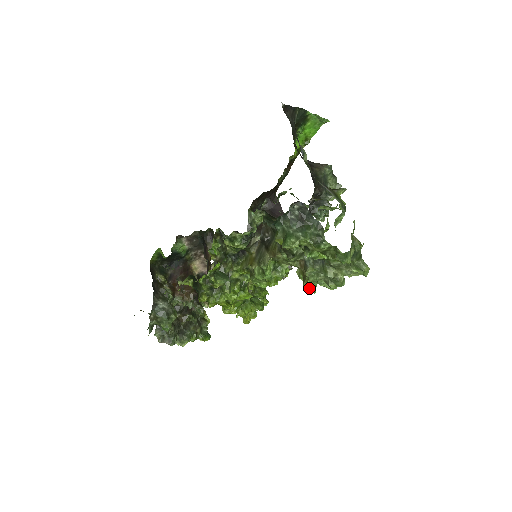
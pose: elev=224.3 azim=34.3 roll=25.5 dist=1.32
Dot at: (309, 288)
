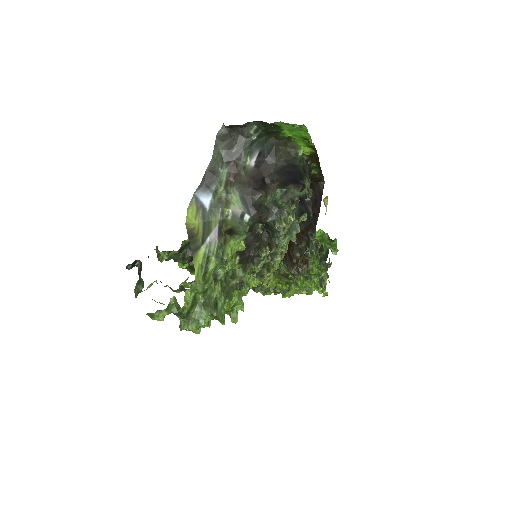
Dot at: occluded
